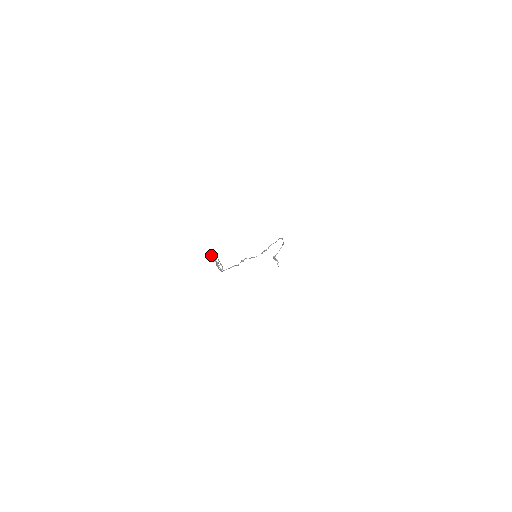
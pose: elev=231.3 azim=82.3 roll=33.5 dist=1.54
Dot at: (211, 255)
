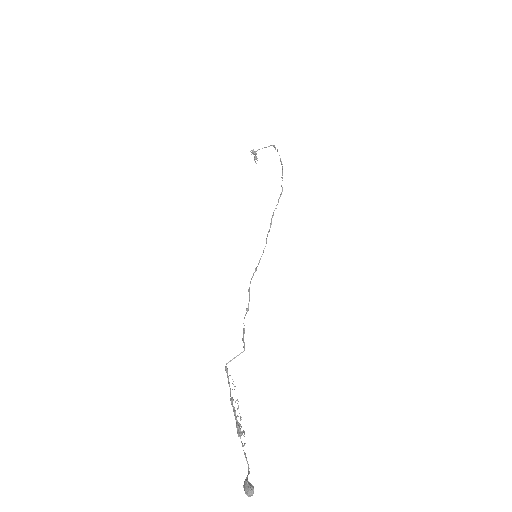
Dot at: (252, 495)
